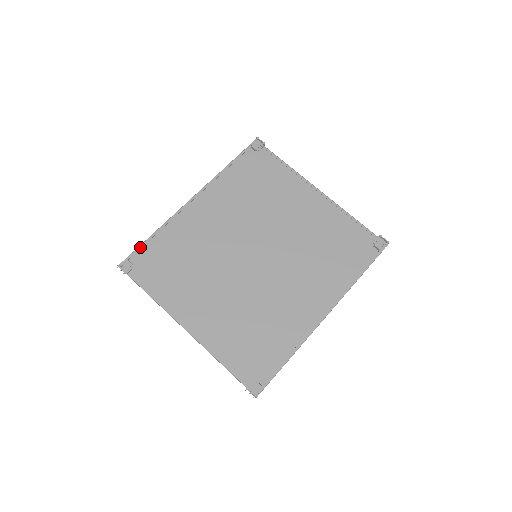
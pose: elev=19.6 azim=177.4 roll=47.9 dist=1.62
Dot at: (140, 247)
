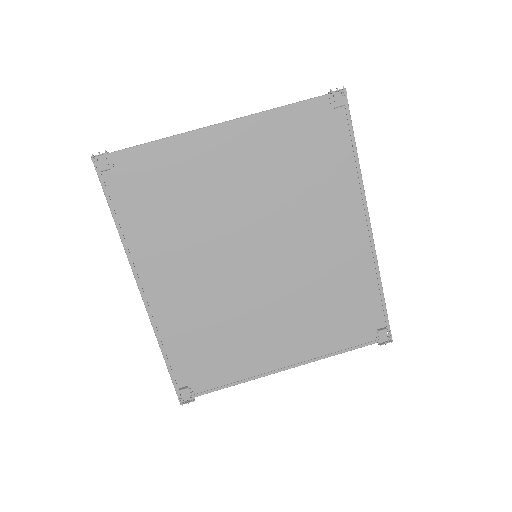
Dot at: (171, 373)
